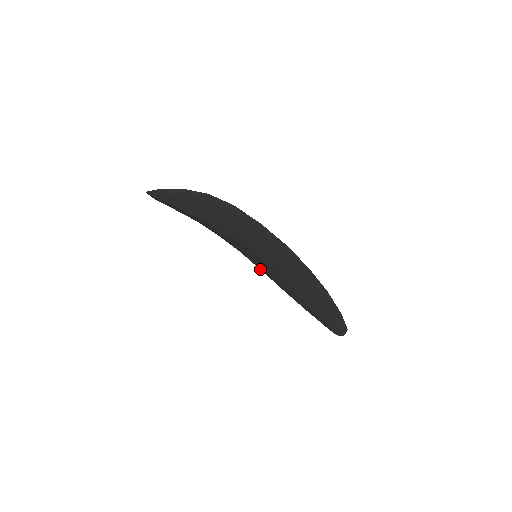
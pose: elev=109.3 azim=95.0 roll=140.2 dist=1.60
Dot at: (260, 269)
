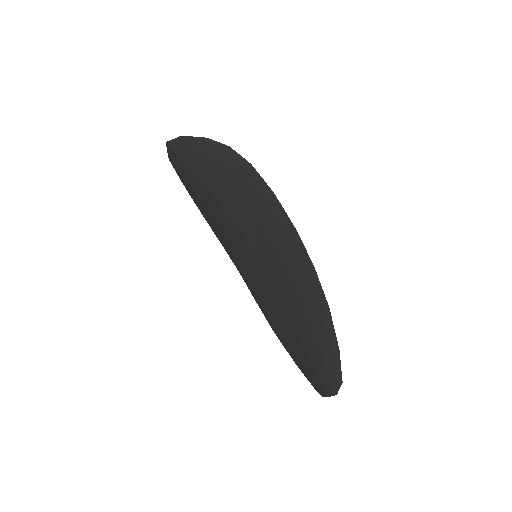
Dot at: (254, 295)
